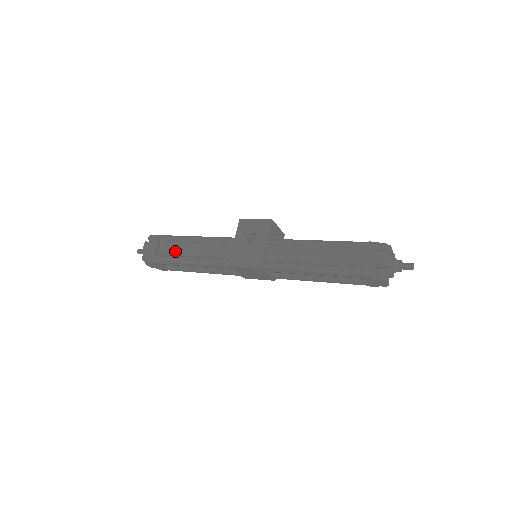
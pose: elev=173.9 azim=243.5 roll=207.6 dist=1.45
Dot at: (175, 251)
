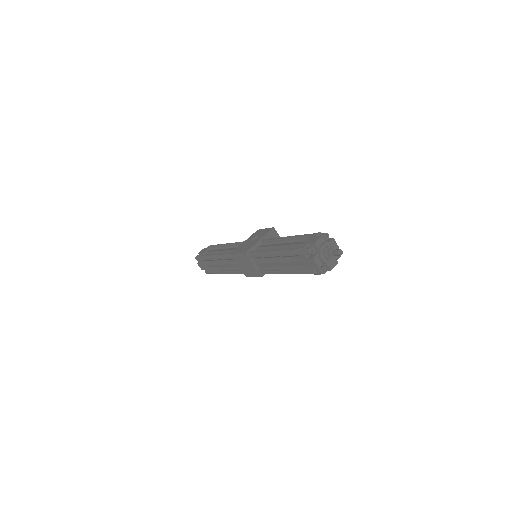
Dot at: (214, 252)
